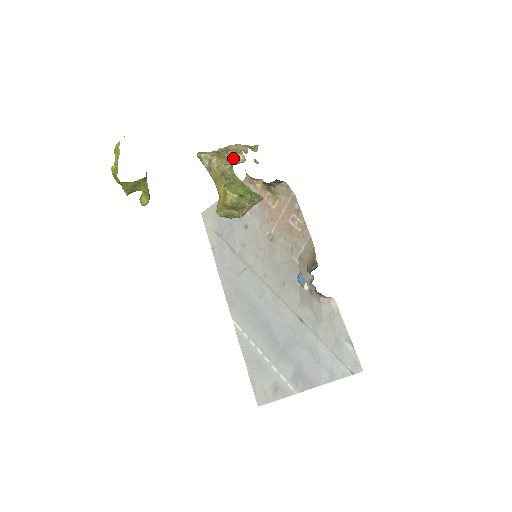
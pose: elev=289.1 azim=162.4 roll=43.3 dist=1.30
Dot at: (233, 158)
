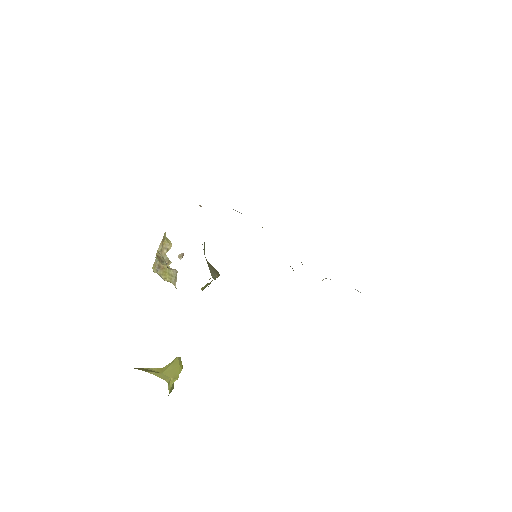
Dot at: (169, 267)
